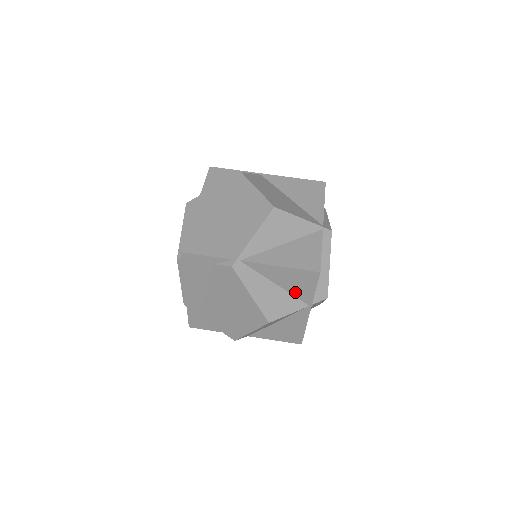
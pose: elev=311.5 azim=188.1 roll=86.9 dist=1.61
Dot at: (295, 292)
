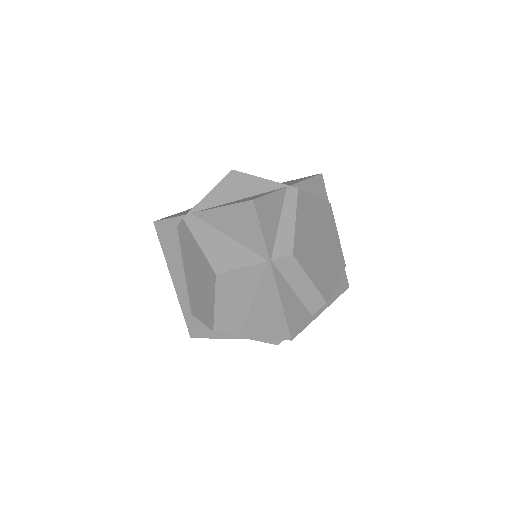
Dot at: (247, 242)
